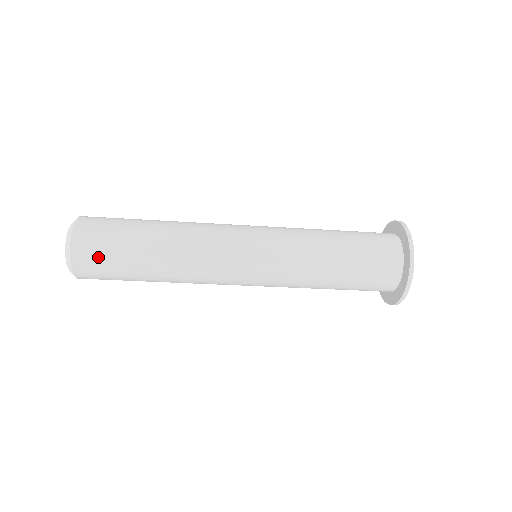
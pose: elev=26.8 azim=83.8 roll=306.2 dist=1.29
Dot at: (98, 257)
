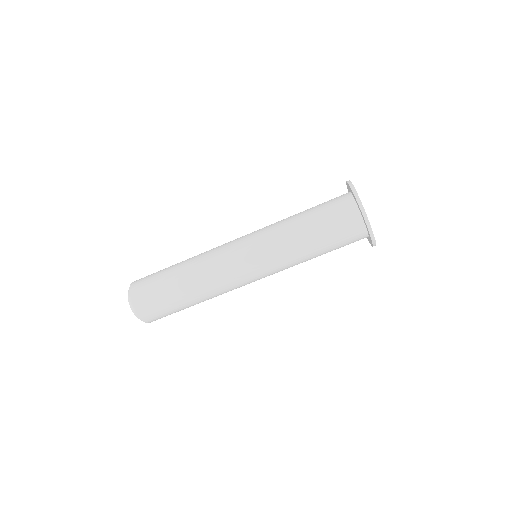
Dot at: (145, 284)
